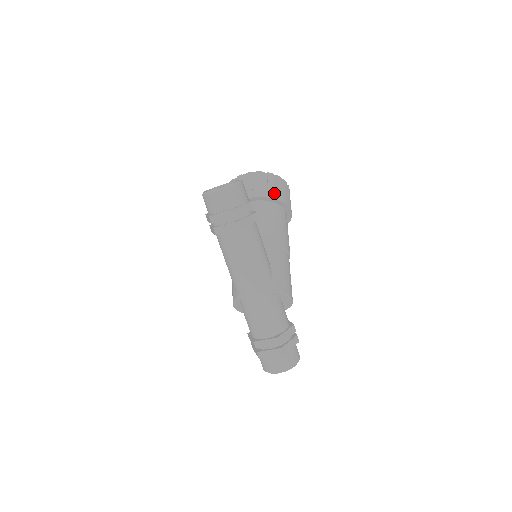
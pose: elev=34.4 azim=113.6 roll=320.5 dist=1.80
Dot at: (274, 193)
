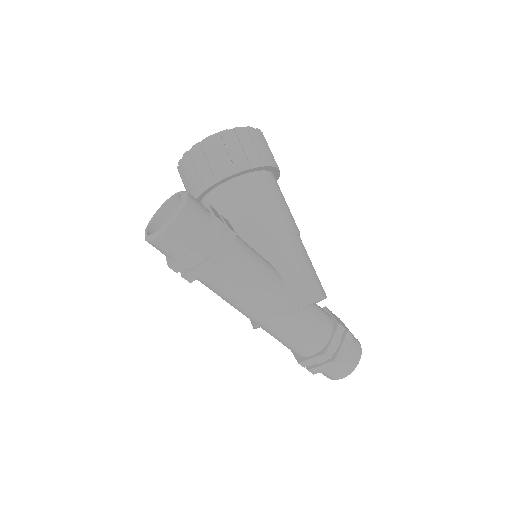
Dot at: (242, 160)
